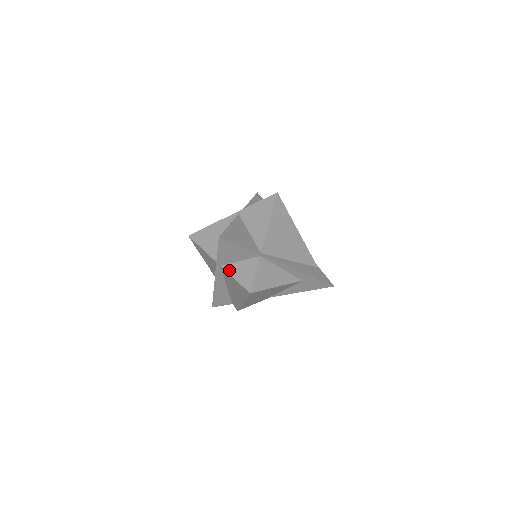
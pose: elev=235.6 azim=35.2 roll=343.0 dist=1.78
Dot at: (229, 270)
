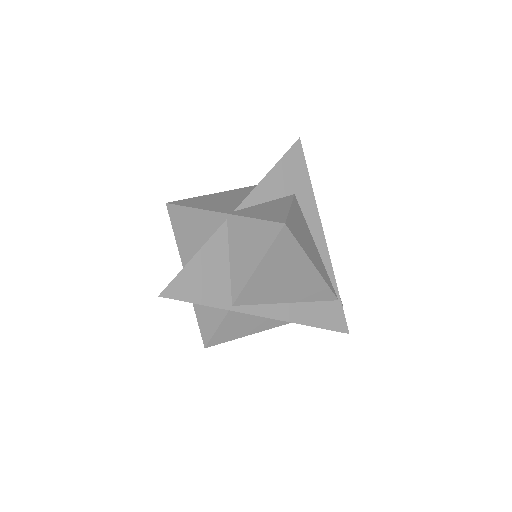
Dot at: occluded
